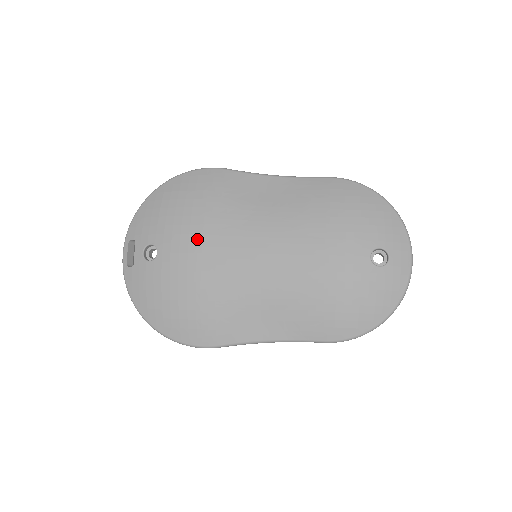
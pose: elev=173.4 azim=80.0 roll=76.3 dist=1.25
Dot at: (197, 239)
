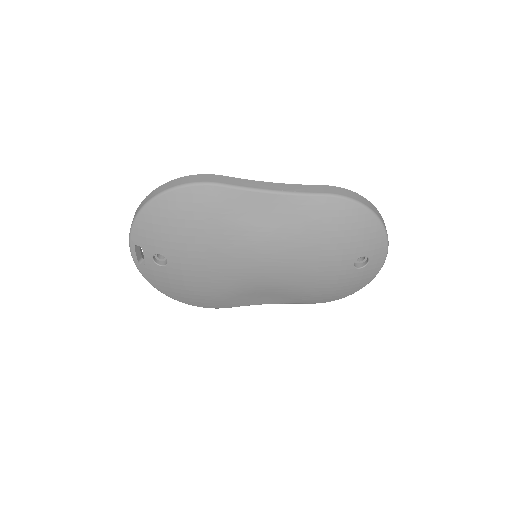
Dot at: (204, 256)
